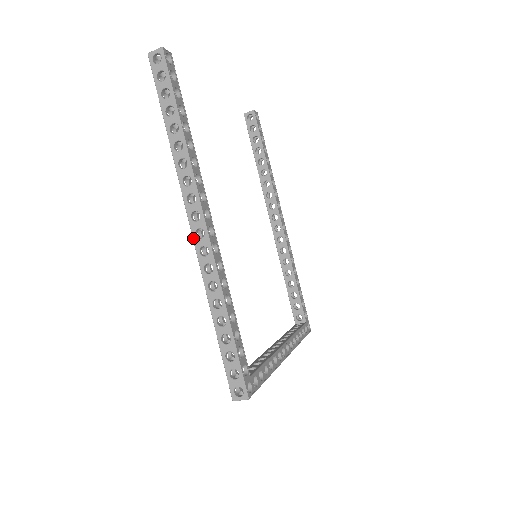
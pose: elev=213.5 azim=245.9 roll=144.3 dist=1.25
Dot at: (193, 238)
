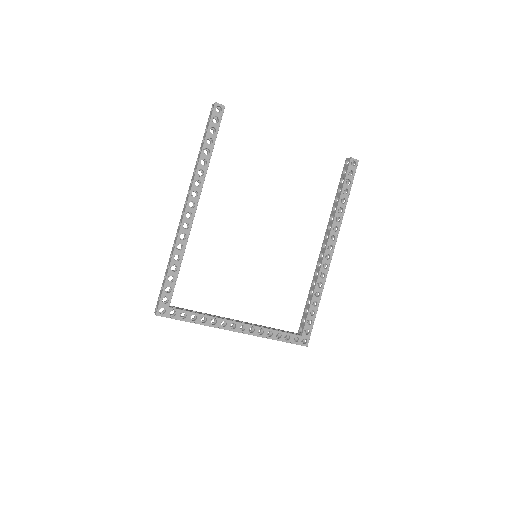
Dot at: (181, 215)
